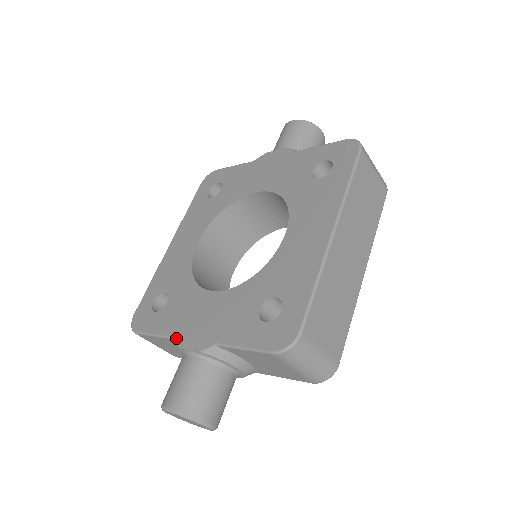
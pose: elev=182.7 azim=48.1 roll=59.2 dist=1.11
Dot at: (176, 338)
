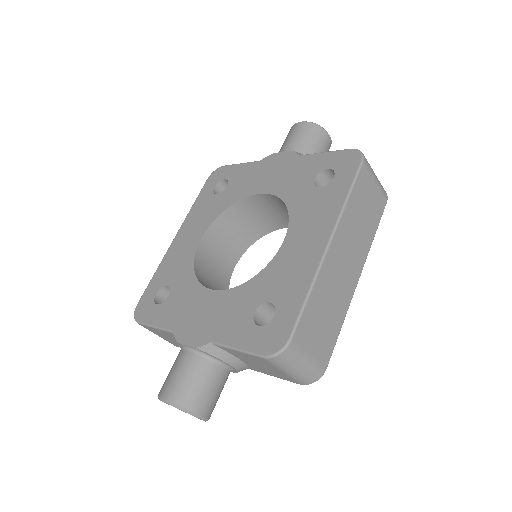
Dot at: (175, 332)
